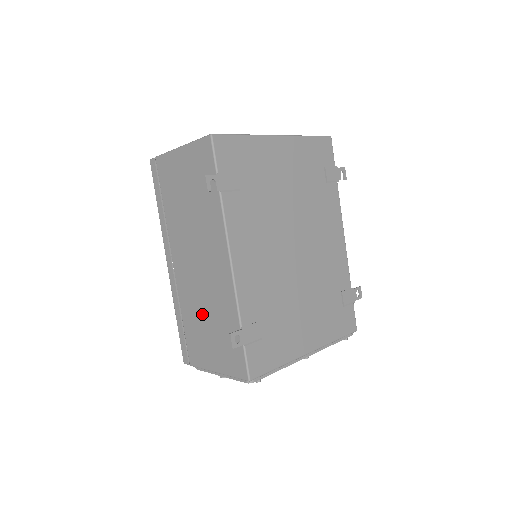
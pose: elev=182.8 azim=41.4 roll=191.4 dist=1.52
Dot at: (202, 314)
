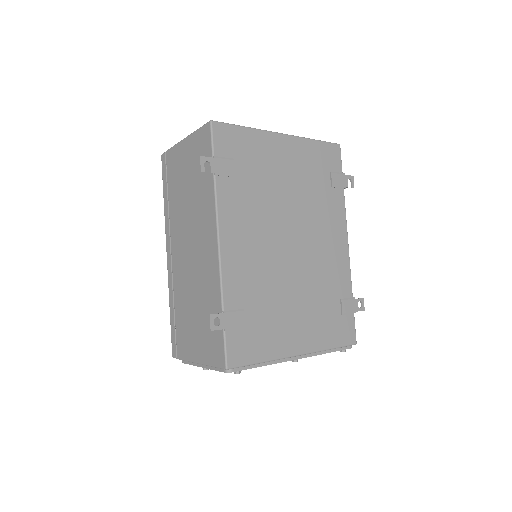
Dot at: (191, 302)
